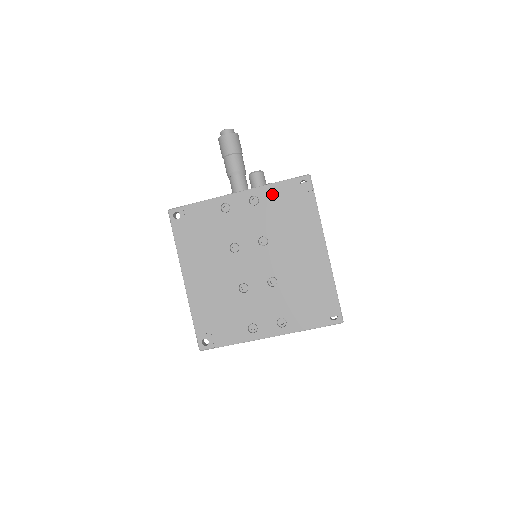
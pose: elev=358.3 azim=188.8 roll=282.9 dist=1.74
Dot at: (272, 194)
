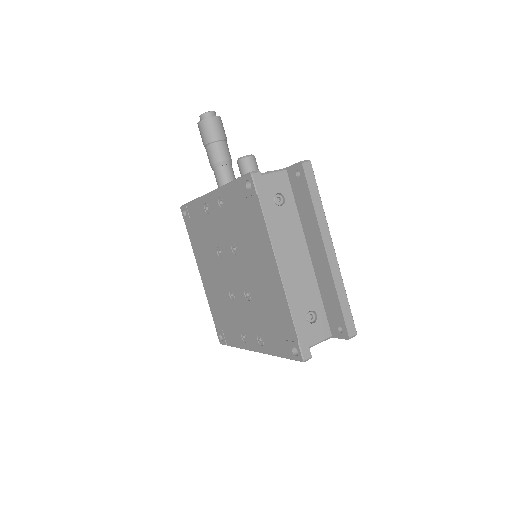
Dot at: (230, 196)
